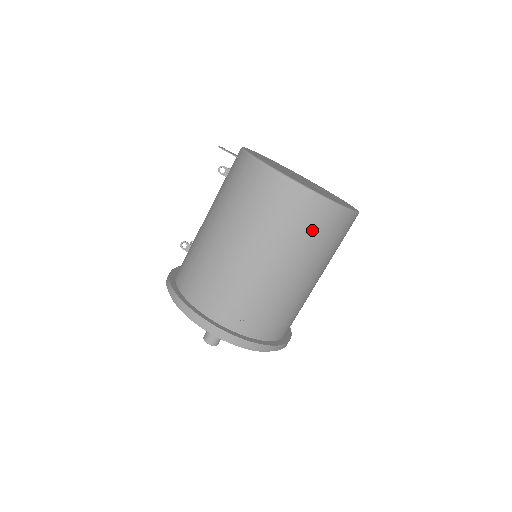
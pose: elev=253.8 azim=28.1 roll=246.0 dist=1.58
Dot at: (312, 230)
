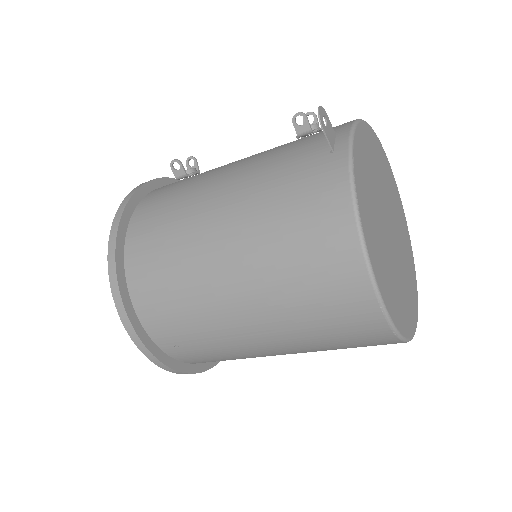
Dot at: (342, 340)
